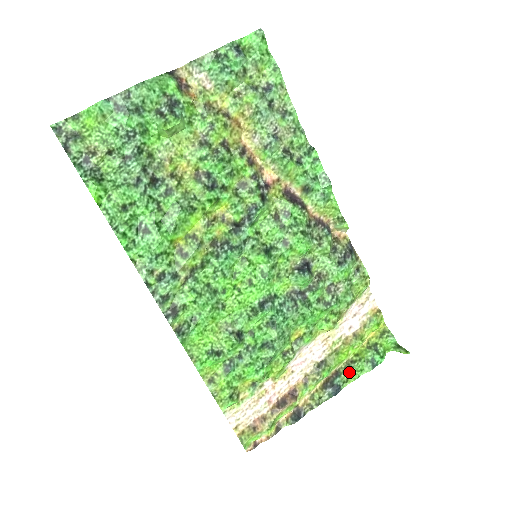
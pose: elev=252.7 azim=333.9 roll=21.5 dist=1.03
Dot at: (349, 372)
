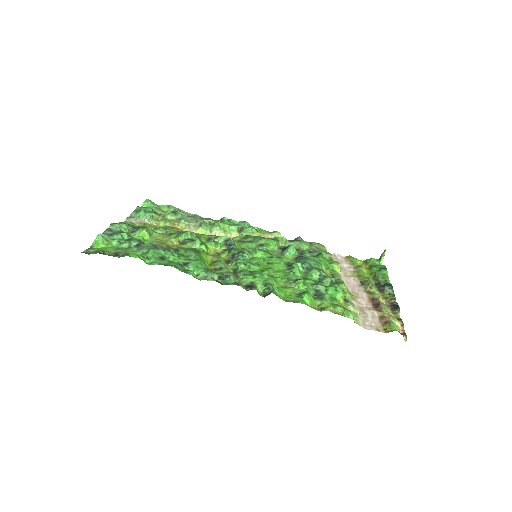
Dot at: (380, 278)
